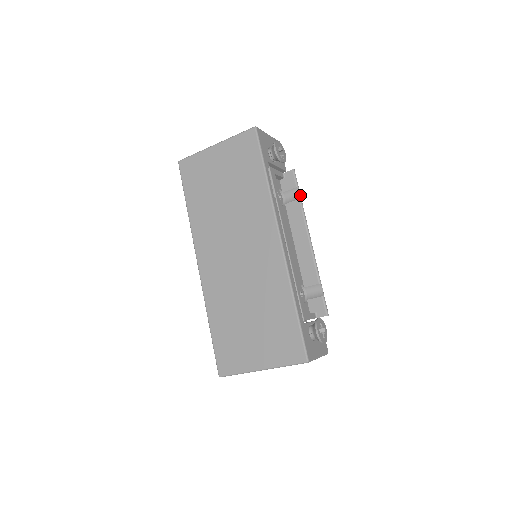
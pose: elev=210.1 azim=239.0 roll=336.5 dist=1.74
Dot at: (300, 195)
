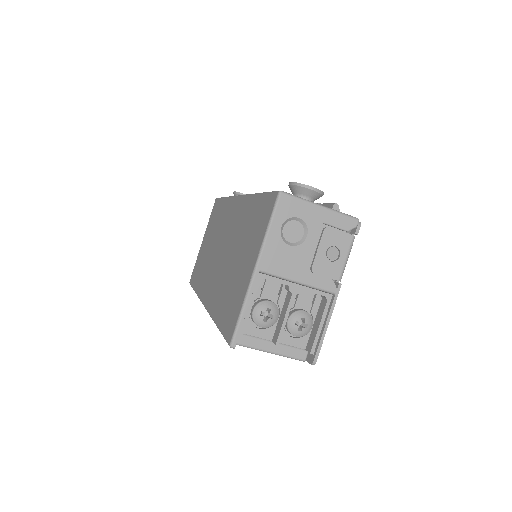
Dot at: occluded
